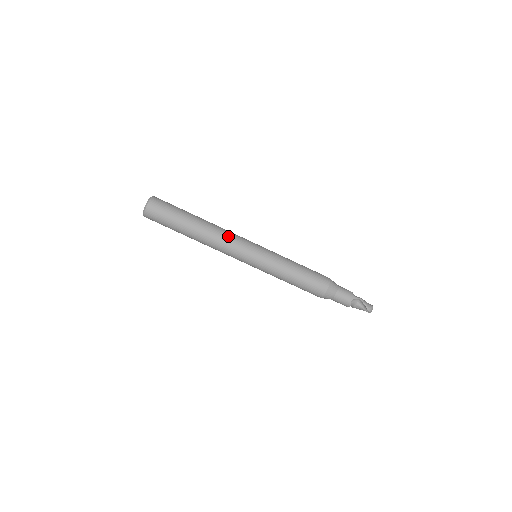
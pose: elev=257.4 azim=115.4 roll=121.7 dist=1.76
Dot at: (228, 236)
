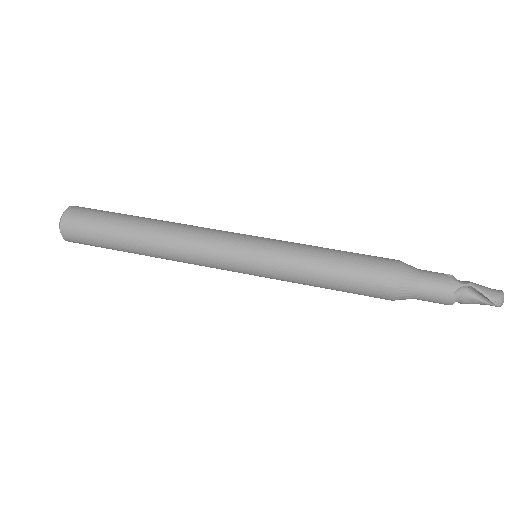
Dot at: (196, 236)
